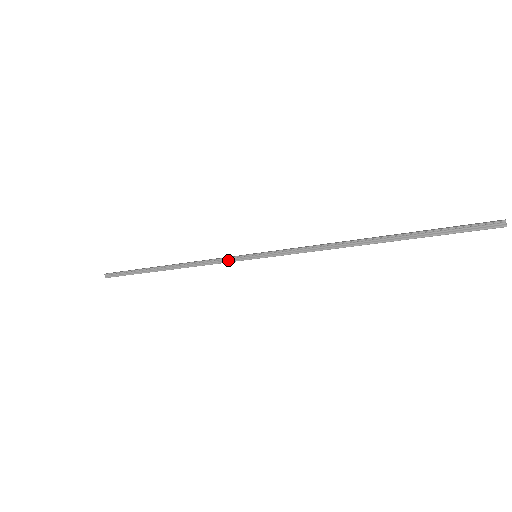
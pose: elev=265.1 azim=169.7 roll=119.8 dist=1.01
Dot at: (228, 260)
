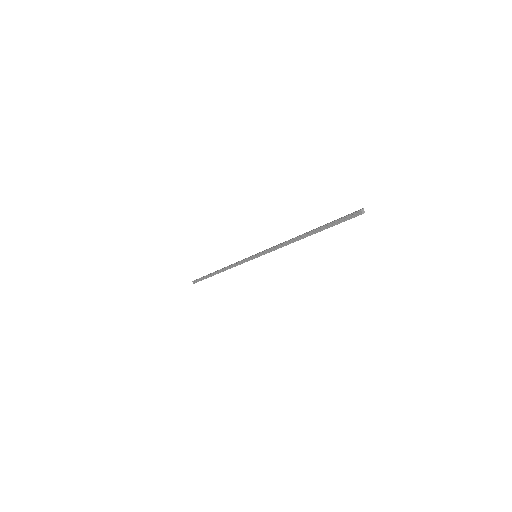
Dot at: (244, 261)
